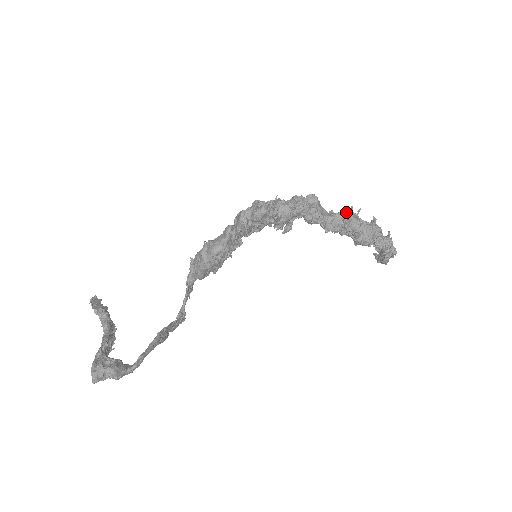
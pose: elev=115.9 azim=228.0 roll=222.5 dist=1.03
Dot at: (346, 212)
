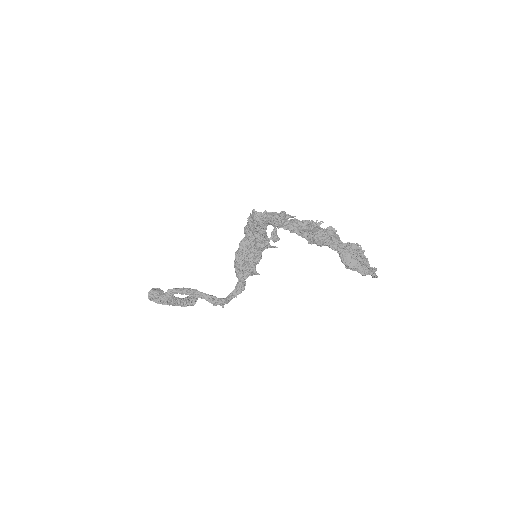
Dot at: (303, 220)
